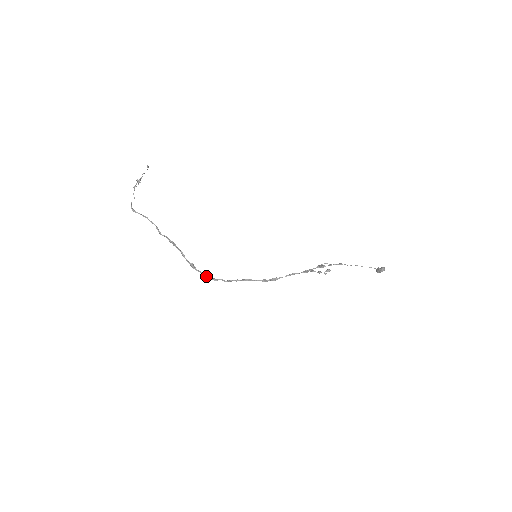
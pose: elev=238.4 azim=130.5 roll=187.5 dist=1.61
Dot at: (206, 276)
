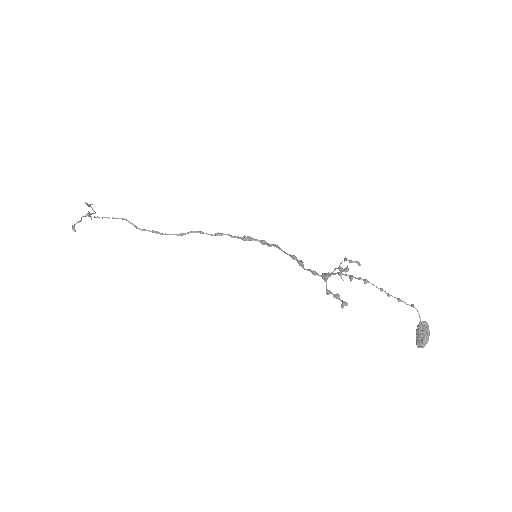
Dot at: (239, 238)
